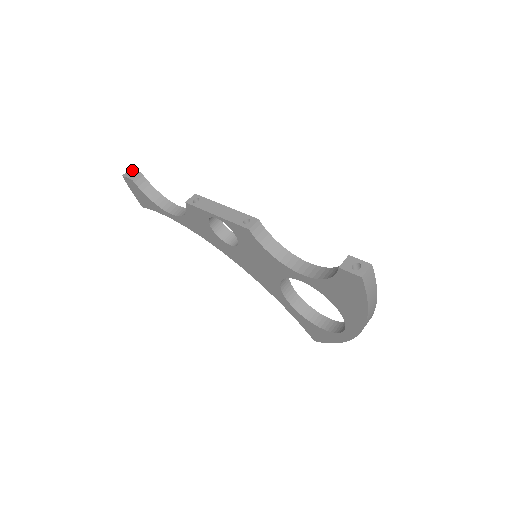
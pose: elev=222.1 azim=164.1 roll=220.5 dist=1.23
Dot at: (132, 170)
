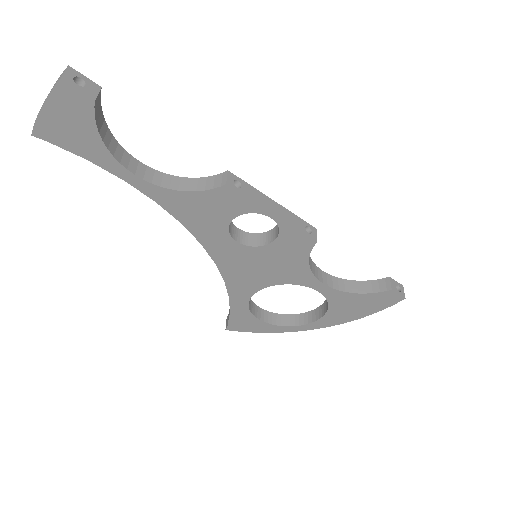
Dot at: (77, 73)
